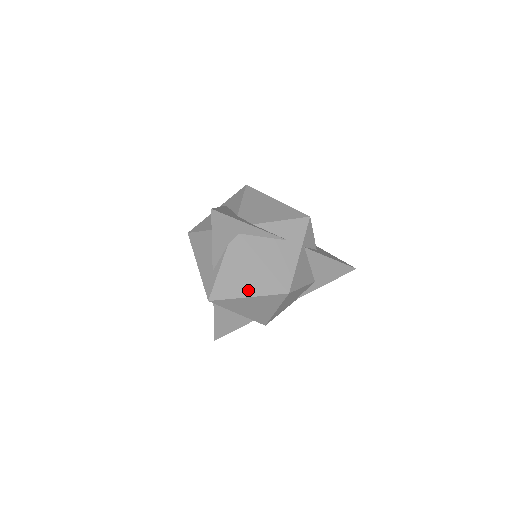
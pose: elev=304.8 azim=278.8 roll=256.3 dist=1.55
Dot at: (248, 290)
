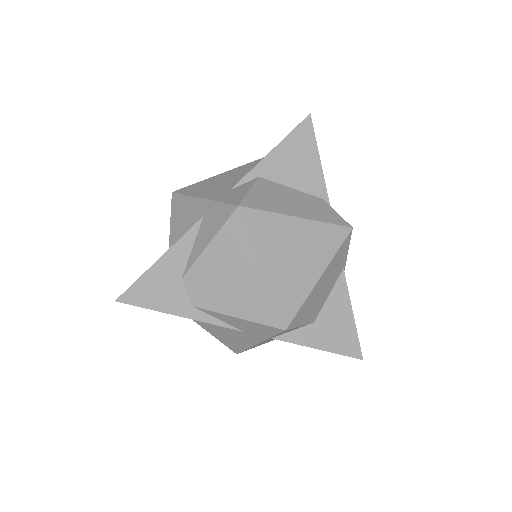
Dot at: occluded
